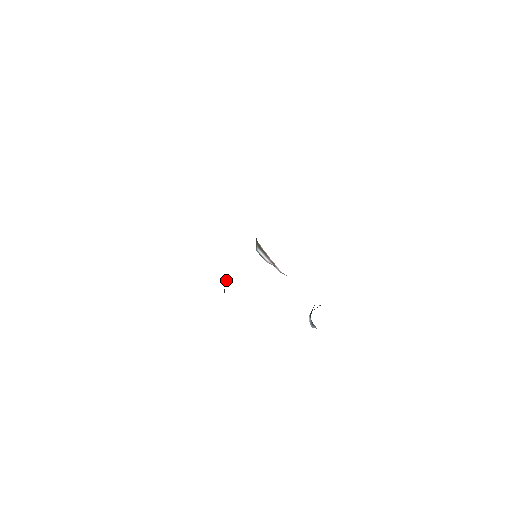
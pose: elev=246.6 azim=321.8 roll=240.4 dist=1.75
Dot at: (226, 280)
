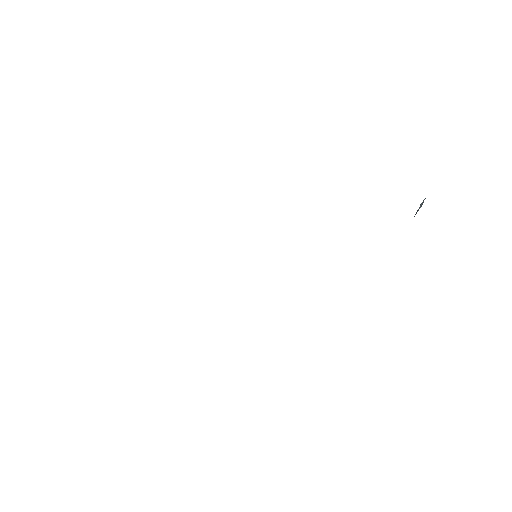
Dot at: occluded
